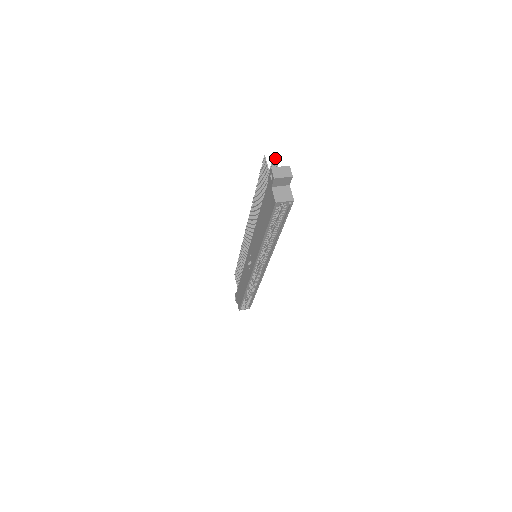
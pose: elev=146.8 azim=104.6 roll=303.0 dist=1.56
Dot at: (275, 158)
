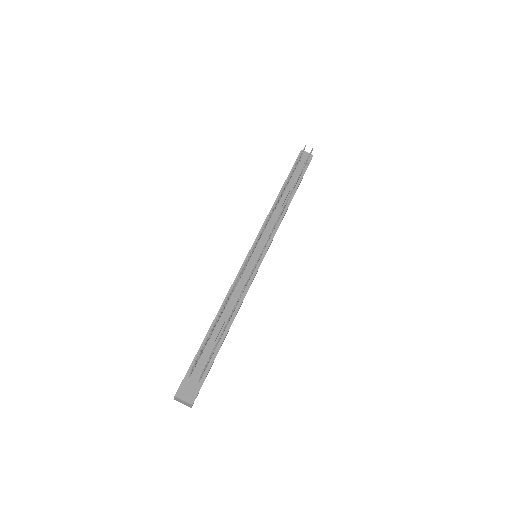
Dot at: occluded
